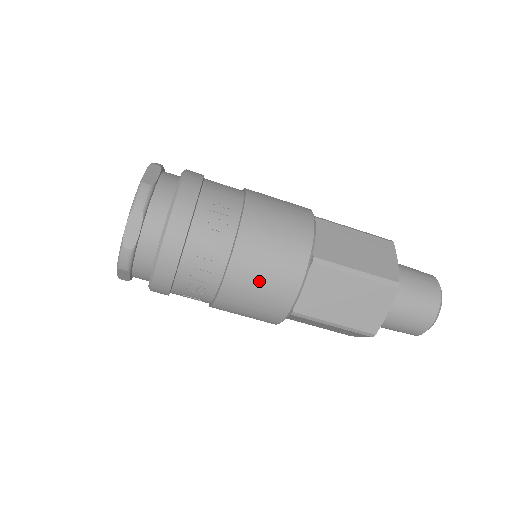
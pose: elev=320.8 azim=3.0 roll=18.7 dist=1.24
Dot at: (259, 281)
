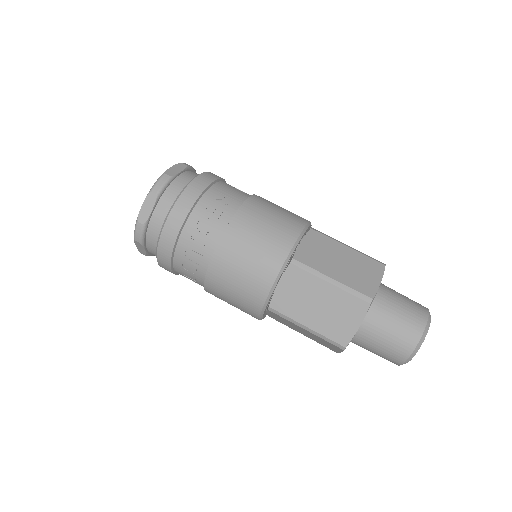
Dot at: (239, 270)
